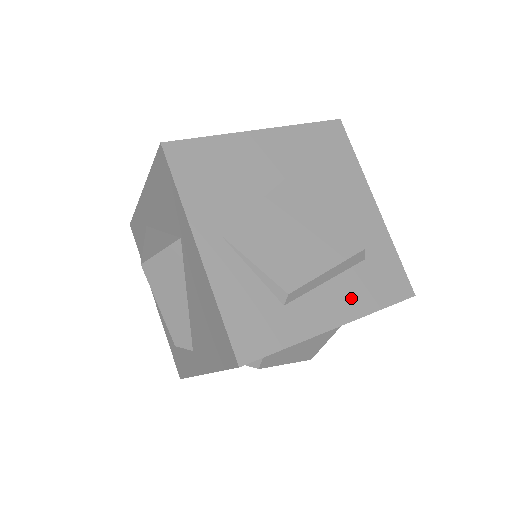
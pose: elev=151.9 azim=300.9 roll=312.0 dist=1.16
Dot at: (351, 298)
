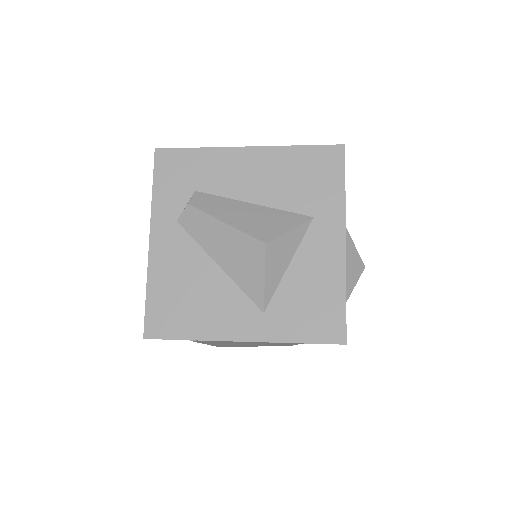
Dot at: occluded
